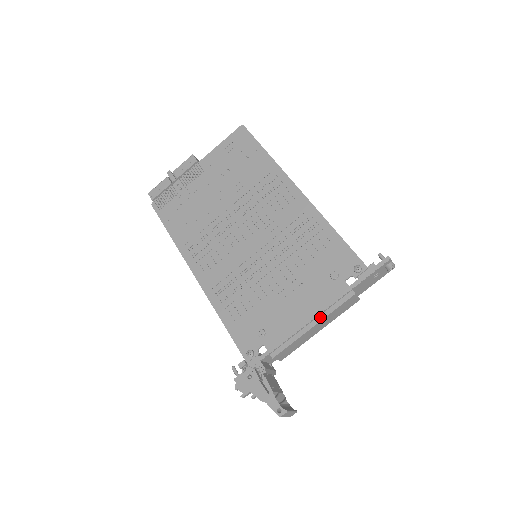
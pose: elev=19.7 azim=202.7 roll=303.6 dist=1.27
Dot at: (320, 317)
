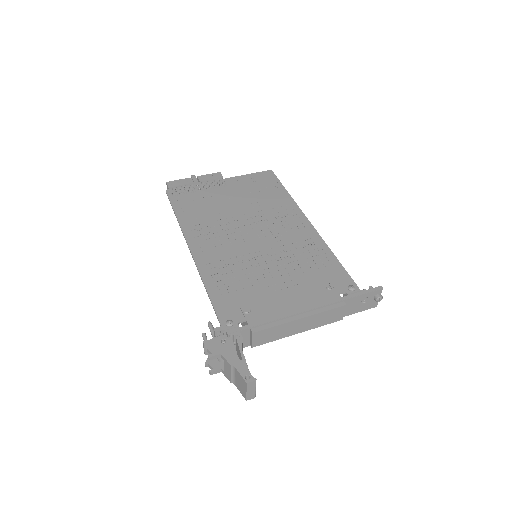
Dot at: (309, 313)
